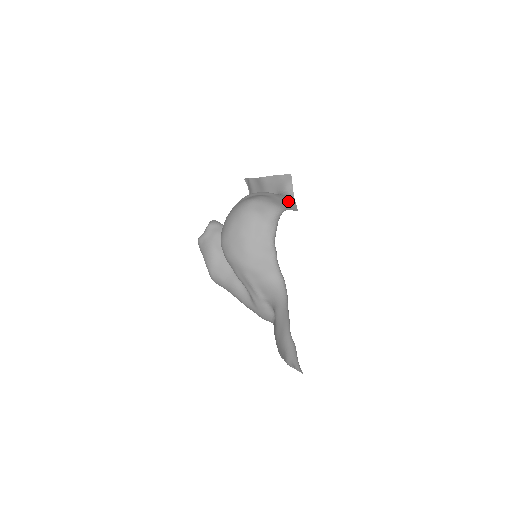
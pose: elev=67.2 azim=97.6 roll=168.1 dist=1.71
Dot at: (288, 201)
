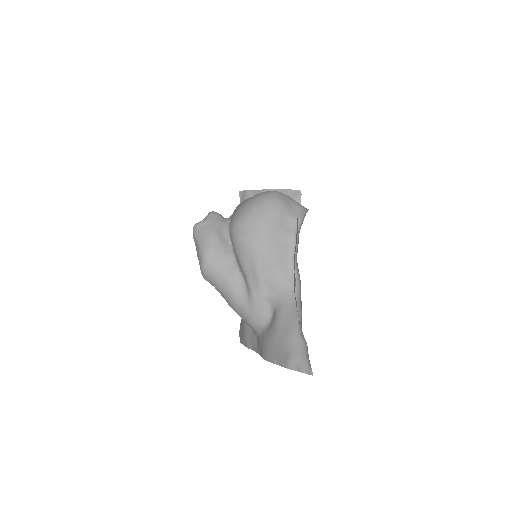
Dot at: occluded
